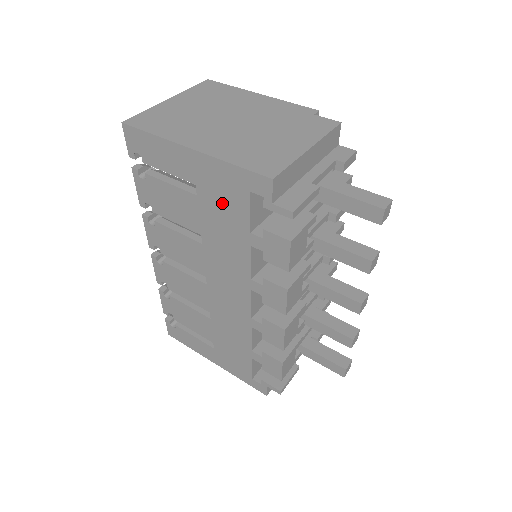
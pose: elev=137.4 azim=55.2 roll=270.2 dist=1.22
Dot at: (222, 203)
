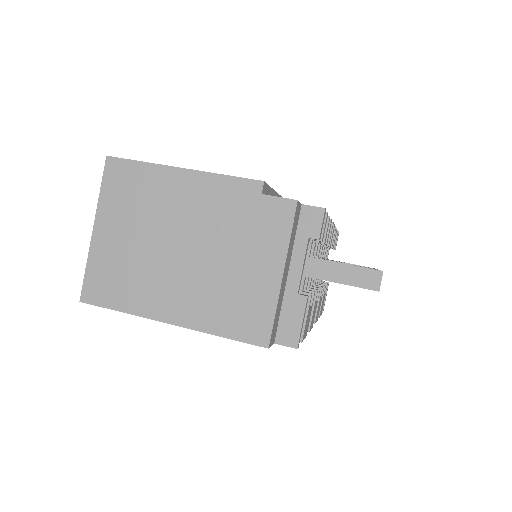
Dot at: occluded
